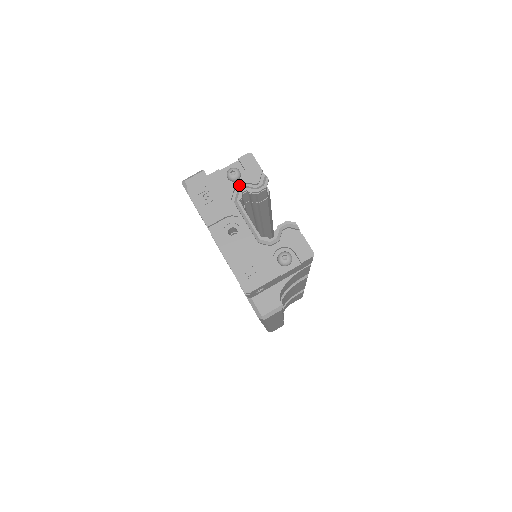
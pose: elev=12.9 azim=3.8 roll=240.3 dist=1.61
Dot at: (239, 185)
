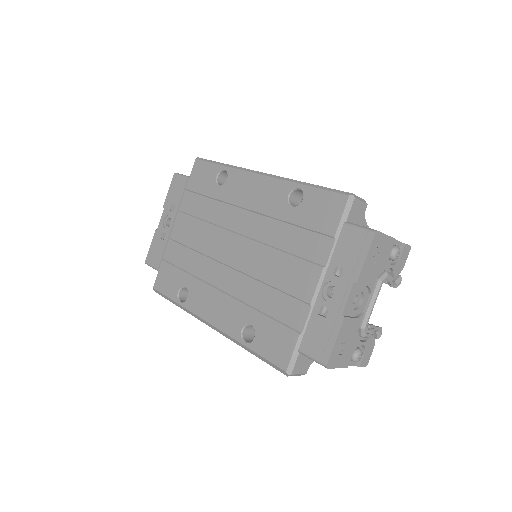
Dot at: (390, 267)
